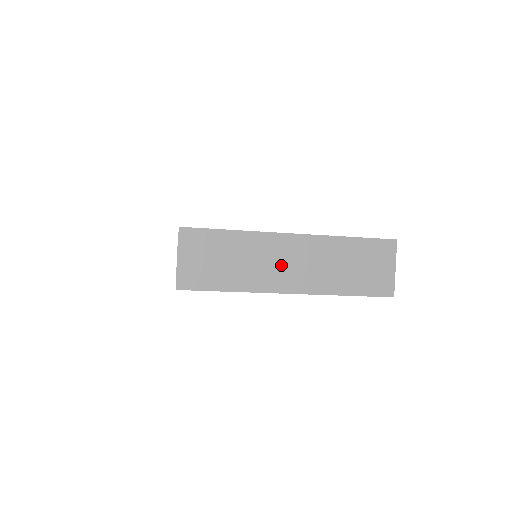
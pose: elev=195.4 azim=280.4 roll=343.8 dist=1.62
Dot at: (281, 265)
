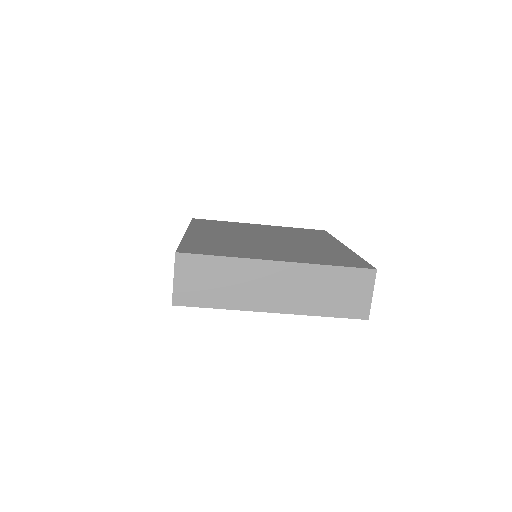
Dot at: (266, 288)
